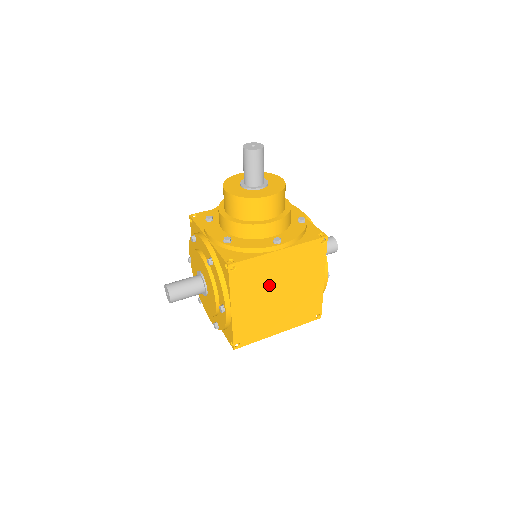
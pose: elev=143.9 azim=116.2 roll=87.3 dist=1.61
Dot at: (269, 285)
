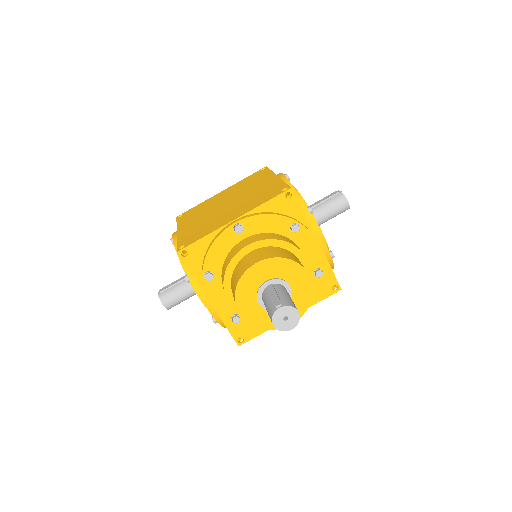
Dot at: occluded
